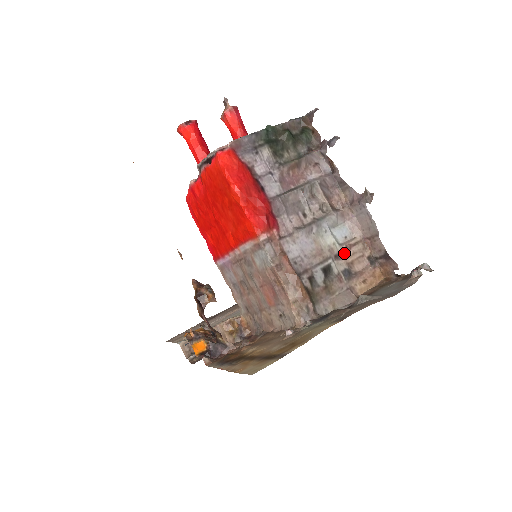
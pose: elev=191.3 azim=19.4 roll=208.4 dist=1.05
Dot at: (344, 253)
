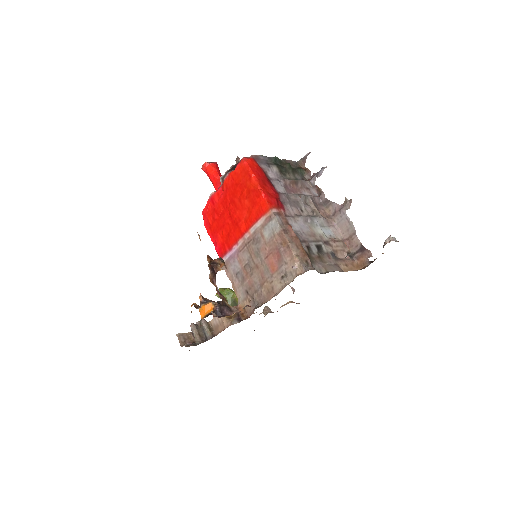
Dot at: (330, 243)
